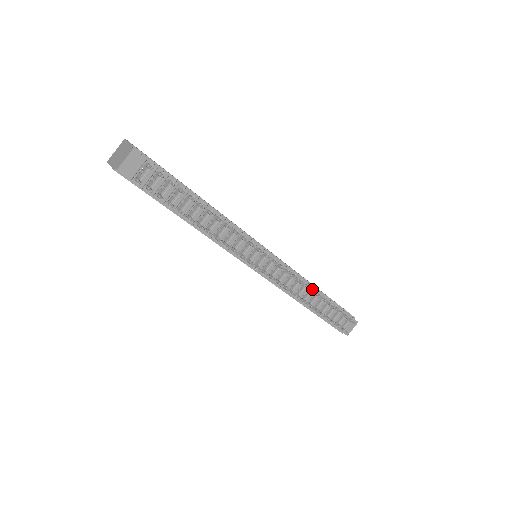
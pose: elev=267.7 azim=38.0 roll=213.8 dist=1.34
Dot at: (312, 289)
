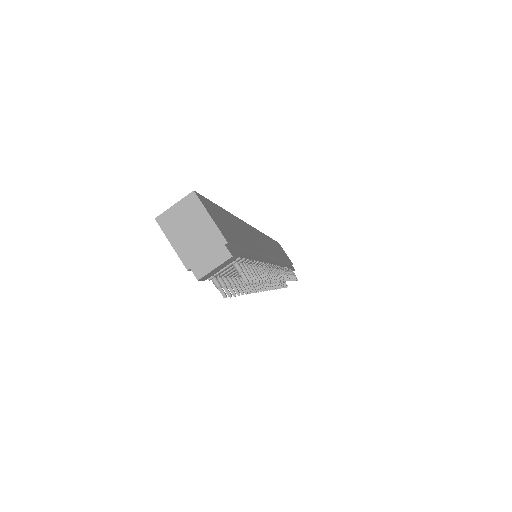
Dot at: (286, 271)
